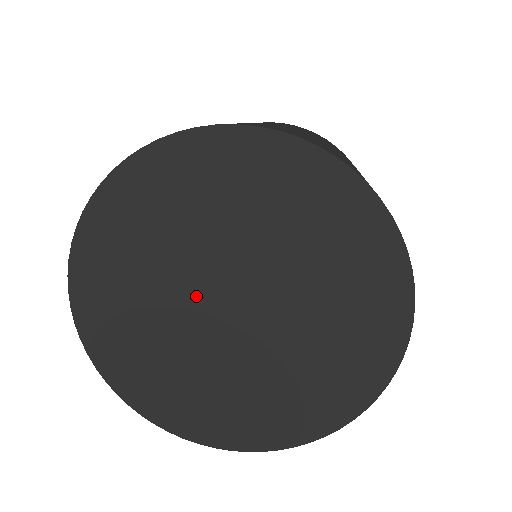
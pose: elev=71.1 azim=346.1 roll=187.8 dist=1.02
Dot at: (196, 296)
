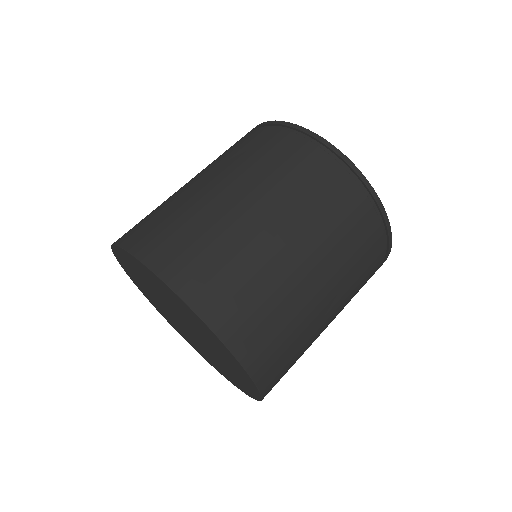
Dot at: (176, 320)
